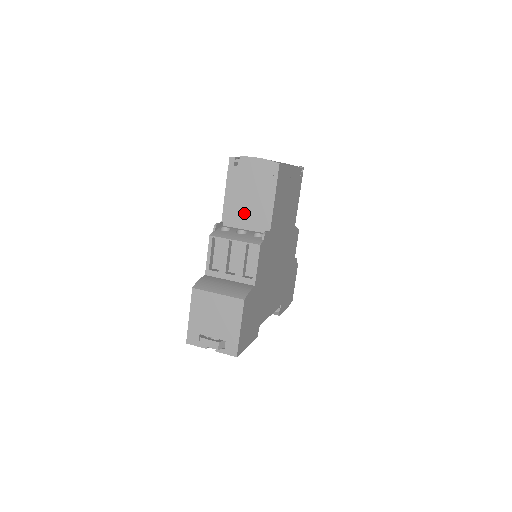
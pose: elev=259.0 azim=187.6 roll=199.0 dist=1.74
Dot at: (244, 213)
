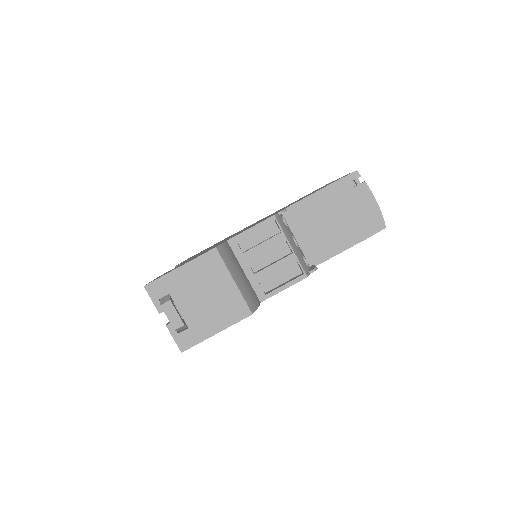
Dot at: (312, 227)
